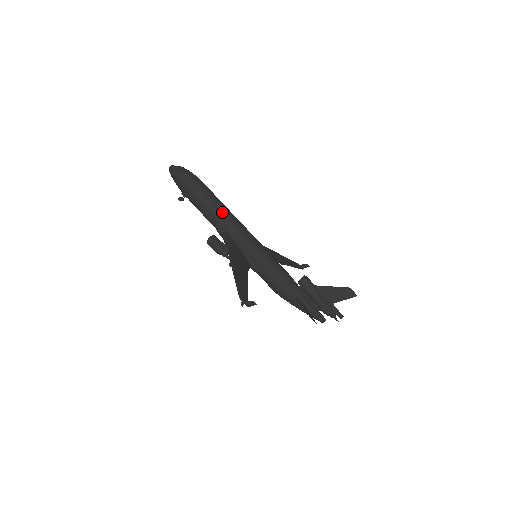
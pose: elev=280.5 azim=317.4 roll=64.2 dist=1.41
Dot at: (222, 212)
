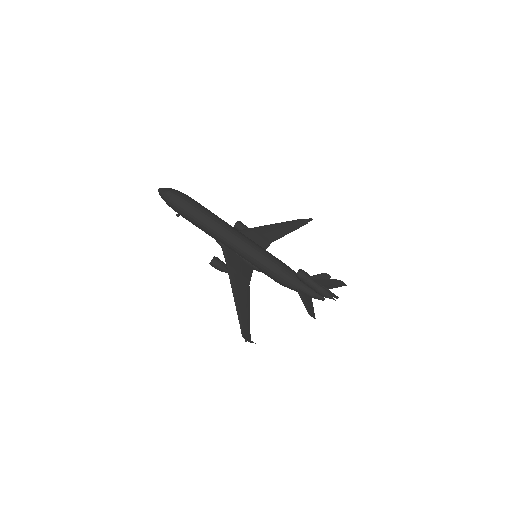
Dot at: (216, 229)
